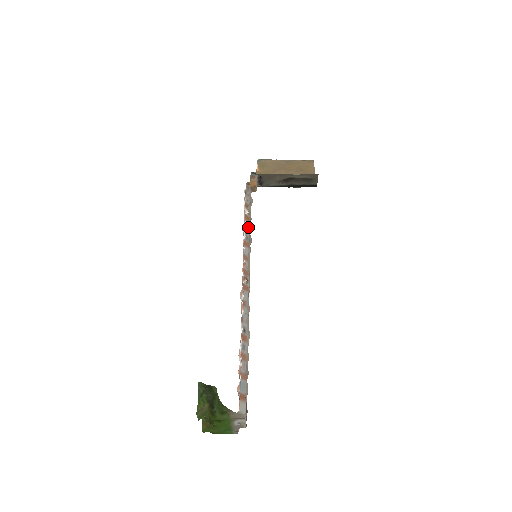
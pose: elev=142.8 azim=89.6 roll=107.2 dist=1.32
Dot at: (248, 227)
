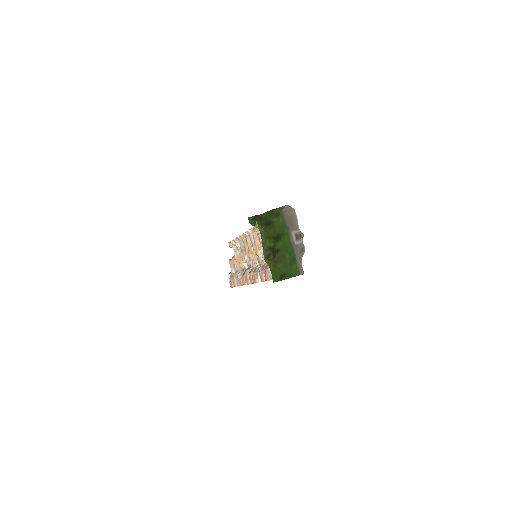
Dot at: (241, 238)
